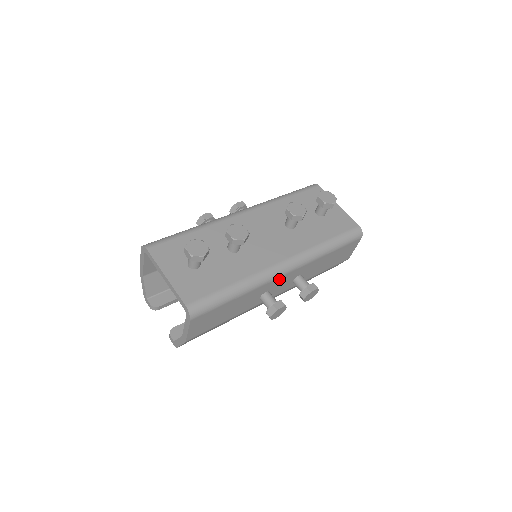
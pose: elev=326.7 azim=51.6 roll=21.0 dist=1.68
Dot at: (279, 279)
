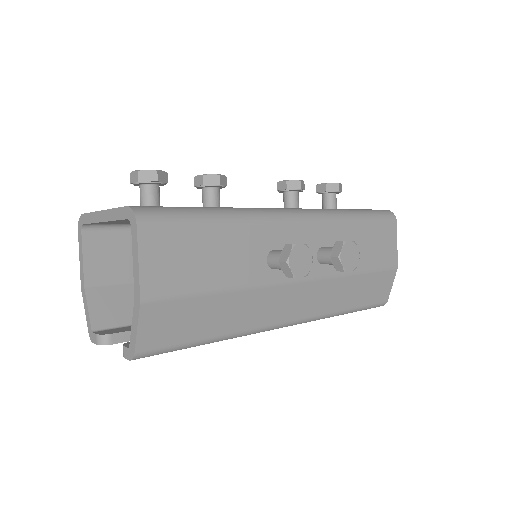
Dot at: (288, 229)
